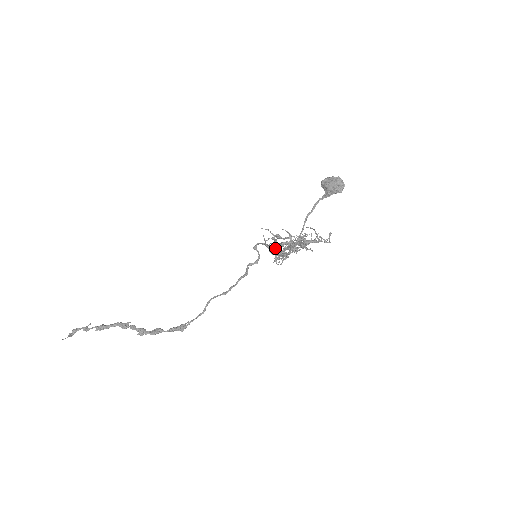
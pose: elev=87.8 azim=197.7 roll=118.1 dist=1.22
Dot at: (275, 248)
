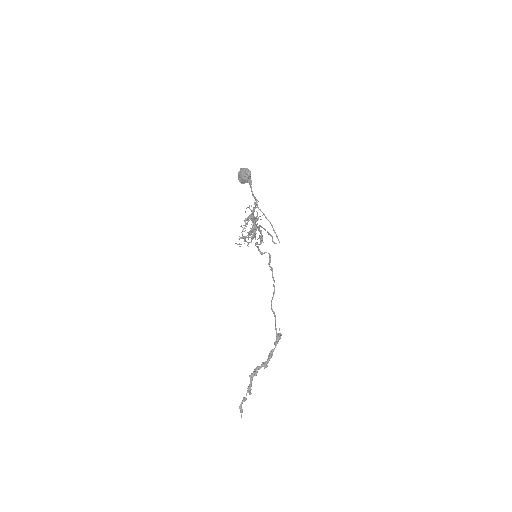
Dot at: occluded
